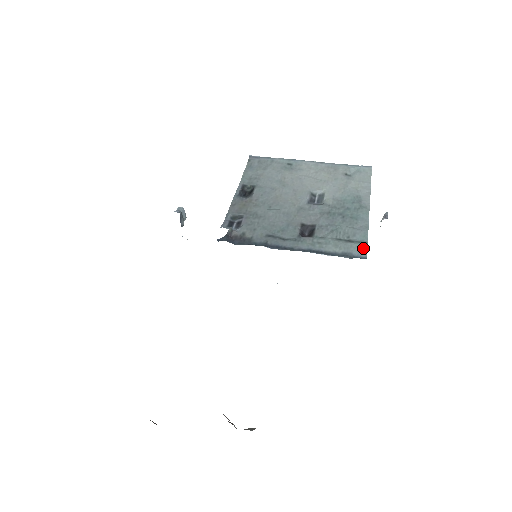
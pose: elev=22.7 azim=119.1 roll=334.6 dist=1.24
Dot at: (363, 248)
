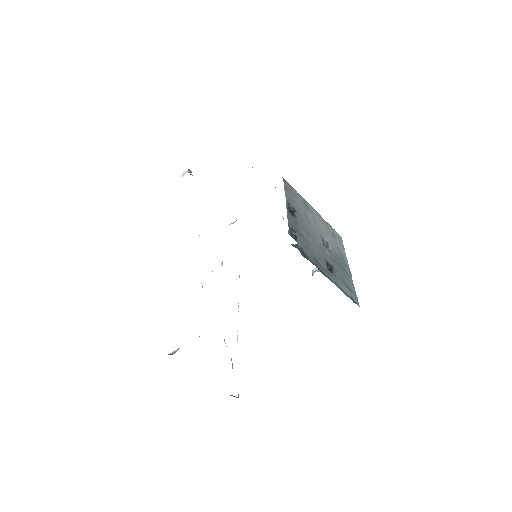
Dot at: (357, 298)
